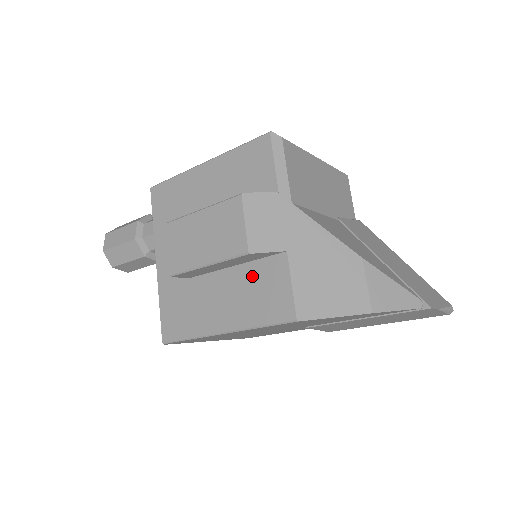
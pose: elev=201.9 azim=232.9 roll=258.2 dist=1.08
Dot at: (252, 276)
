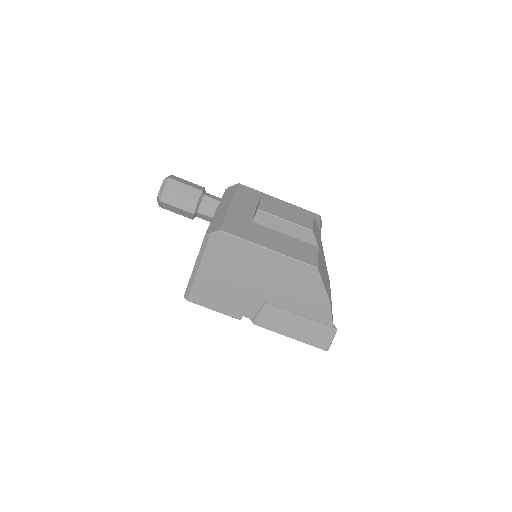
Dot at: (296, 243)
